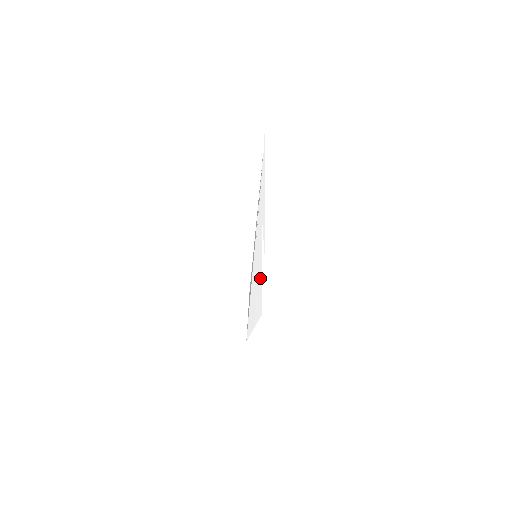
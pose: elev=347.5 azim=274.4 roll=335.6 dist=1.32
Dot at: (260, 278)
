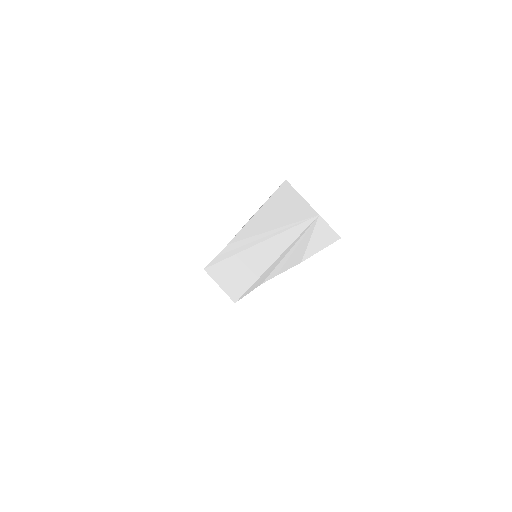
Dot at: (273, 269)
